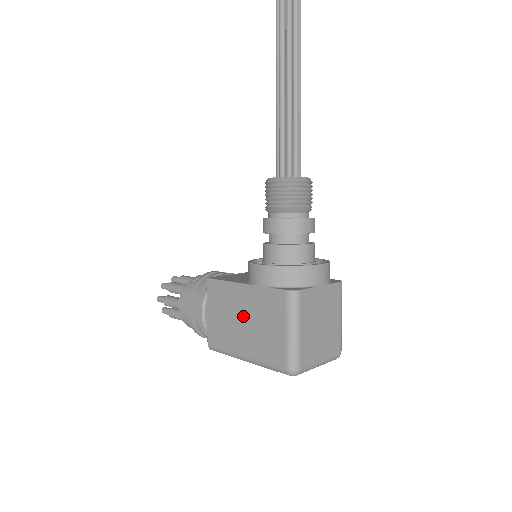
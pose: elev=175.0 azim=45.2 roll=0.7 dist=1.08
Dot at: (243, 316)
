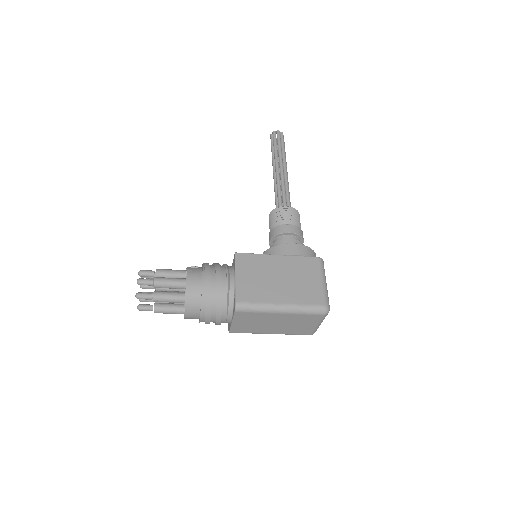
Dot at: (280, 276)
